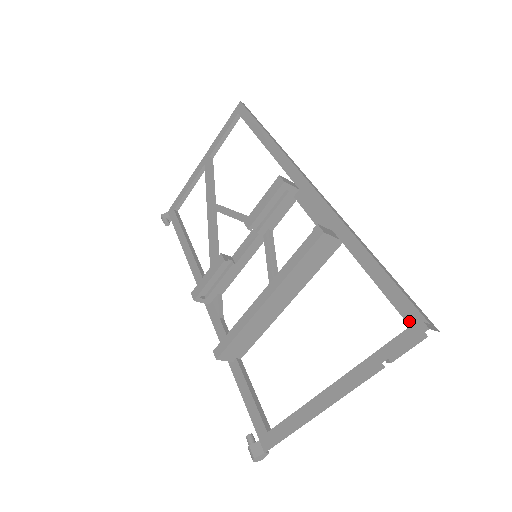
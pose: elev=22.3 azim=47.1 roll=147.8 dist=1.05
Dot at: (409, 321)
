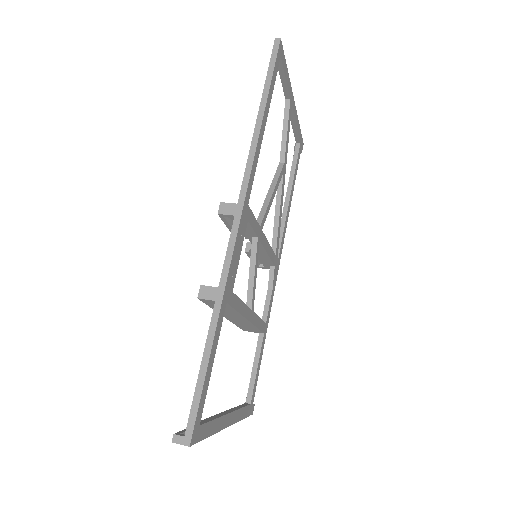
Dot at: occluded
